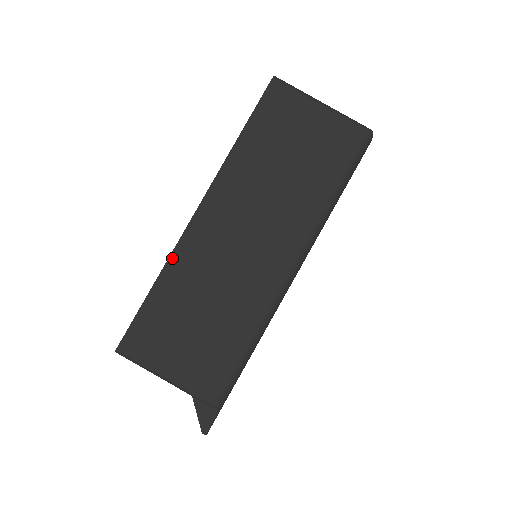
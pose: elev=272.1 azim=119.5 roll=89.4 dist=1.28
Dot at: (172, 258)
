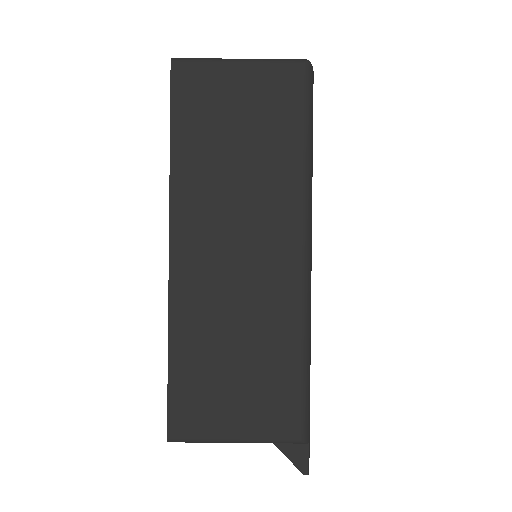
Dot at: (172, 313)
